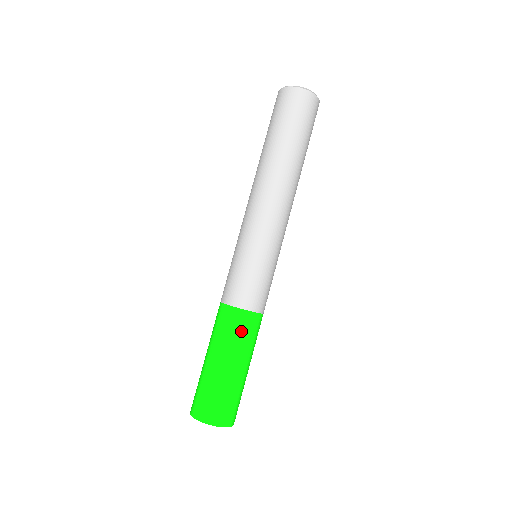
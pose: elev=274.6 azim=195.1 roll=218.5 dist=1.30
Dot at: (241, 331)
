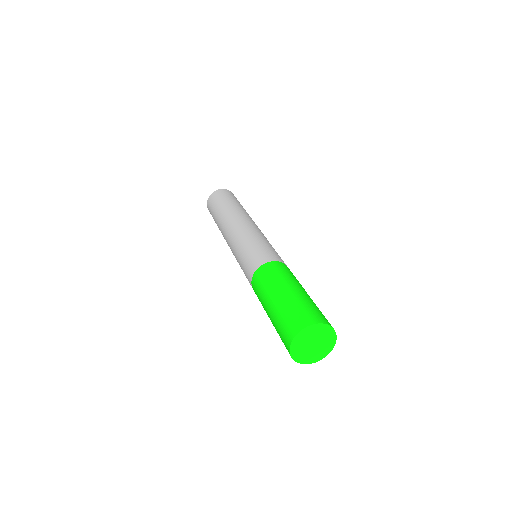
Dot at: (285, 271)
